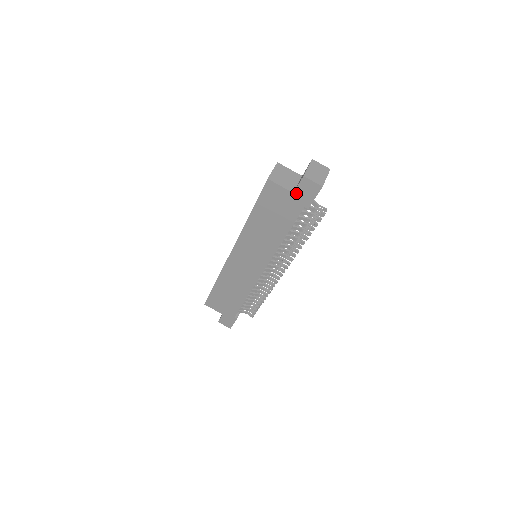
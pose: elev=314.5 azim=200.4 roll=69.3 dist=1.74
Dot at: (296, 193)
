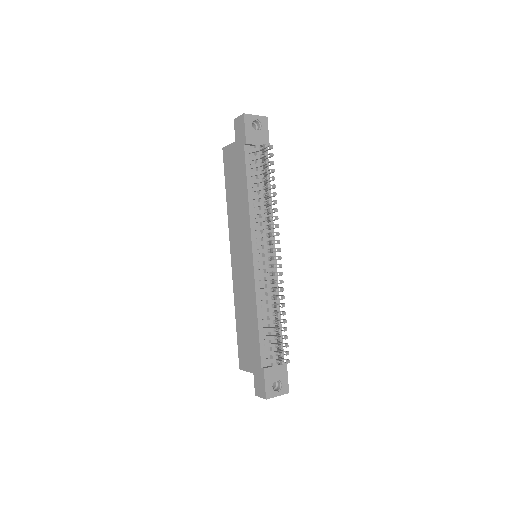
Dot at: (236, 139)
